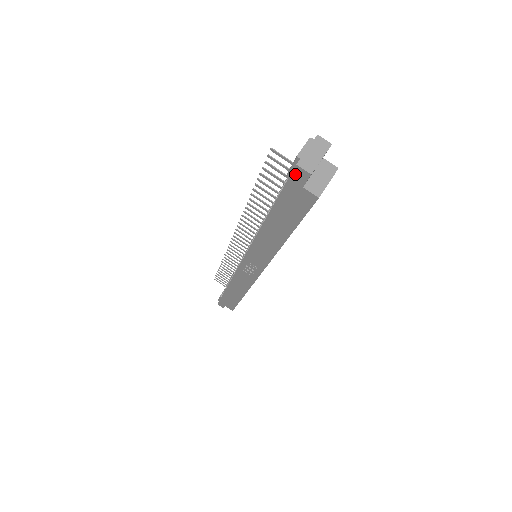
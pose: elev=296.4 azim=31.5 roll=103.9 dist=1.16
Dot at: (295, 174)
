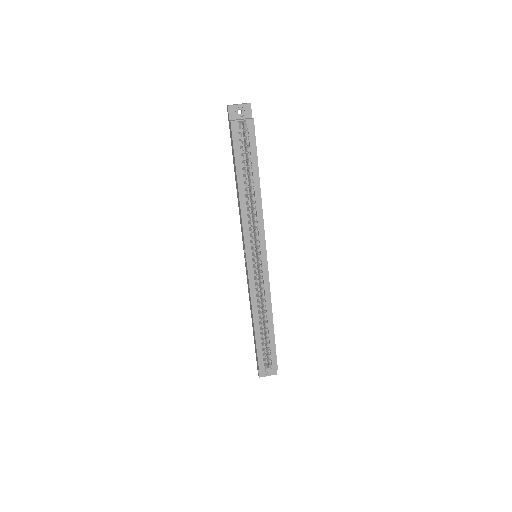
Dot at: (228, 114)
